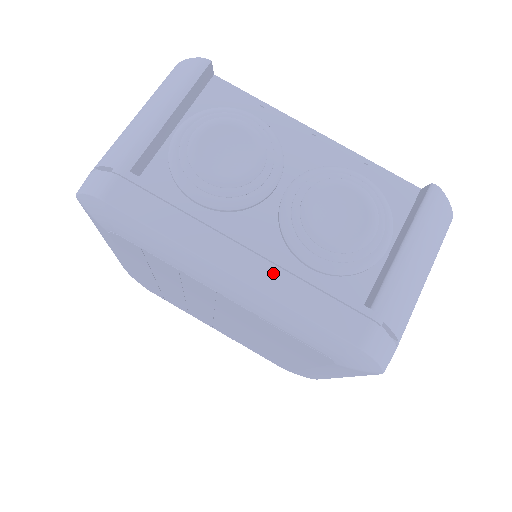
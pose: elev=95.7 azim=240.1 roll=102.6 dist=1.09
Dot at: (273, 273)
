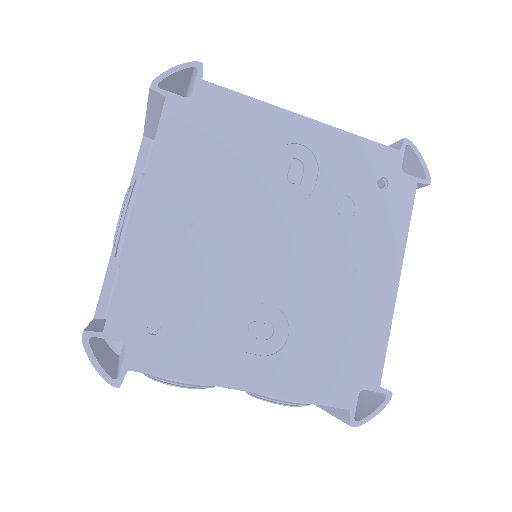
Dot at: occluded
